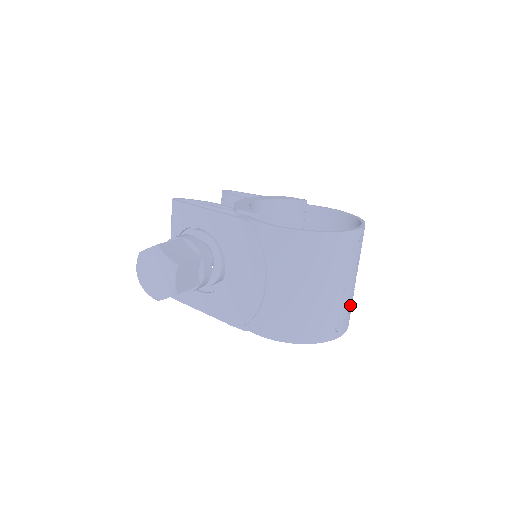
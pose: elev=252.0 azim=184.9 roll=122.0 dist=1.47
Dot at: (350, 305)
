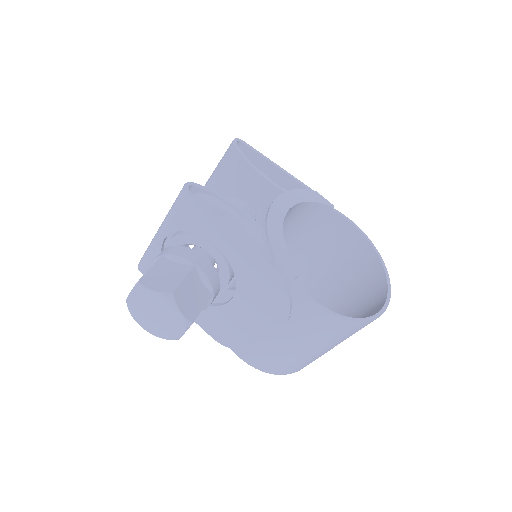
Dot at: occluded
